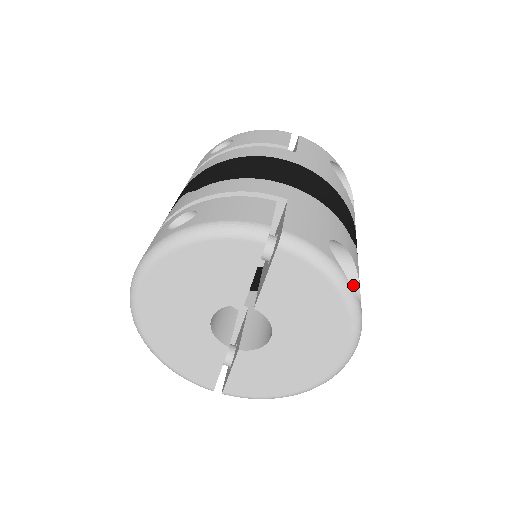
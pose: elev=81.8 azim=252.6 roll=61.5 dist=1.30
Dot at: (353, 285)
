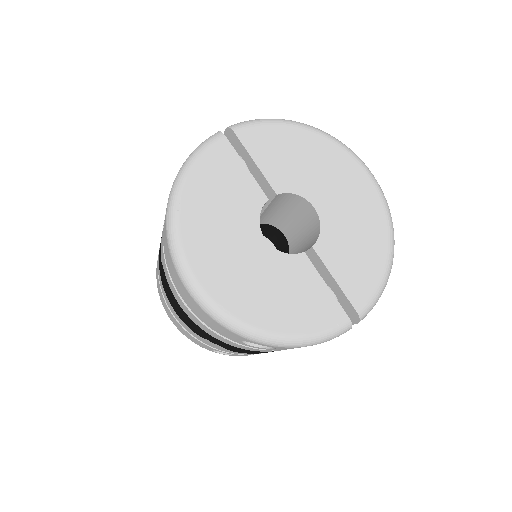
Dot at: occluded
